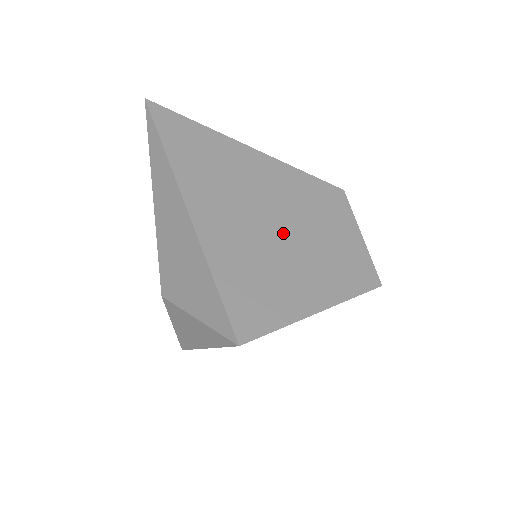
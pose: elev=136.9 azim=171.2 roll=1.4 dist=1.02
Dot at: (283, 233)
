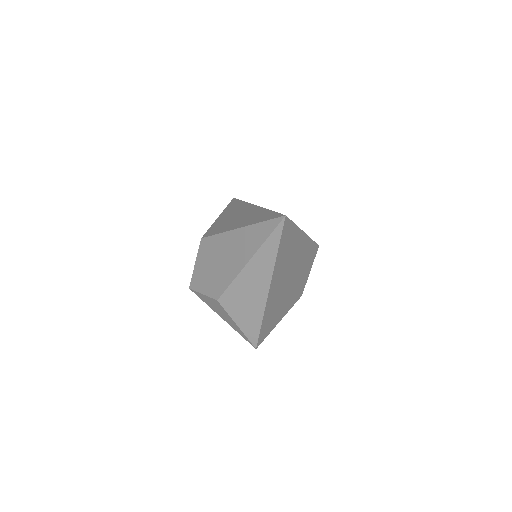
Dot at: (290, 286)
